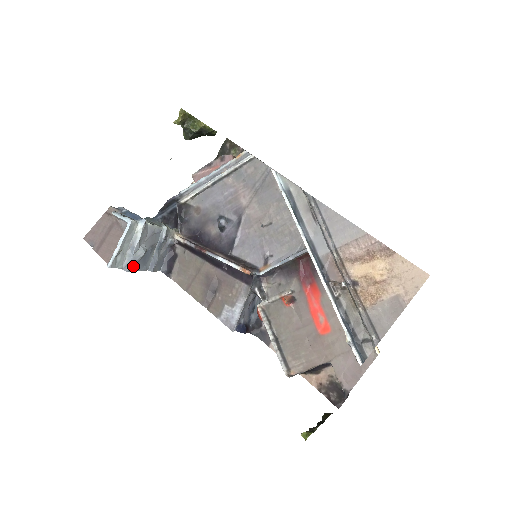
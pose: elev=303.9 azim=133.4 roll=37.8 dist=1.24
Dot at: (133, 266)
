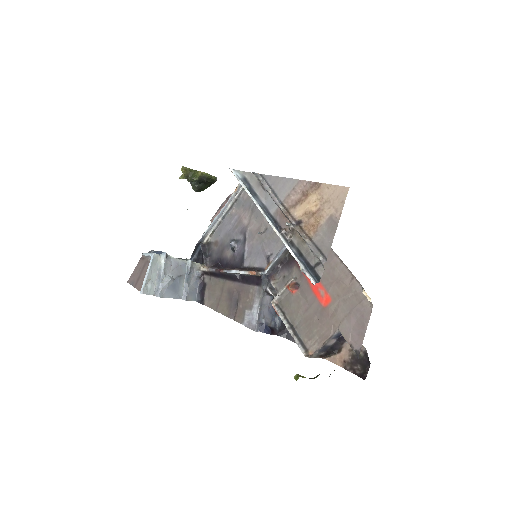
Dot at: (163, 292)
